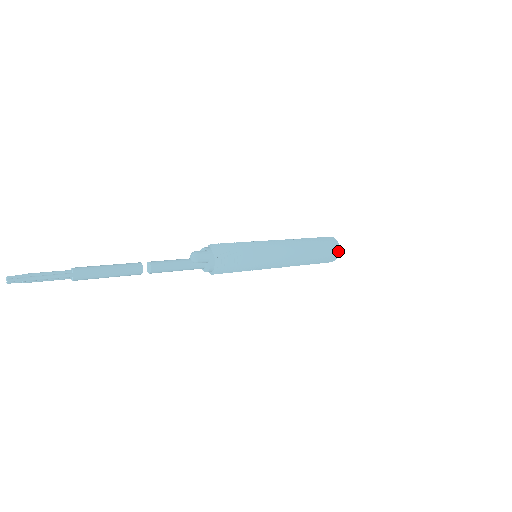
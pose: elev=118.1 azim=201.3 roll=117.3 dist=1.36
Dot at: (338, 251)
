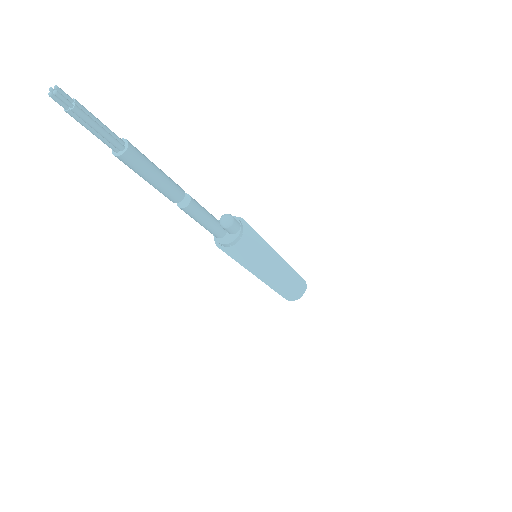
Dot at: occluded
